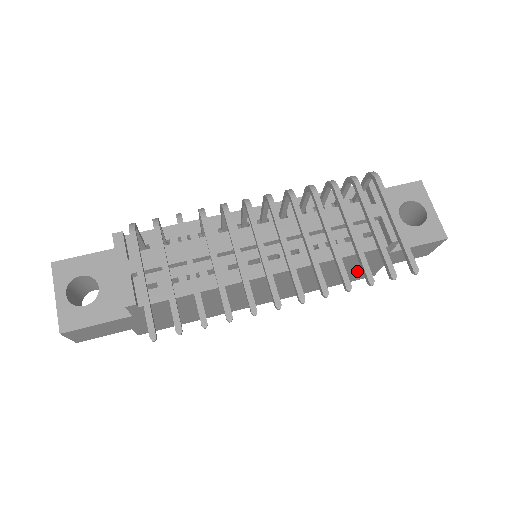
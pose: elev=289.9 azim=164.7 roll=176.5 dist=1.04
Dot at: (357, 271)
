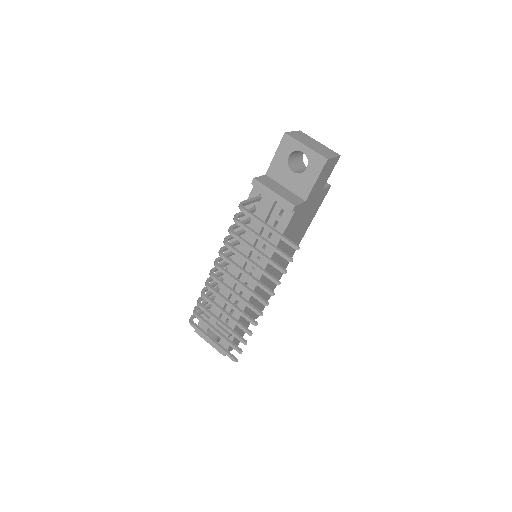
Dot at: (310, 209)
